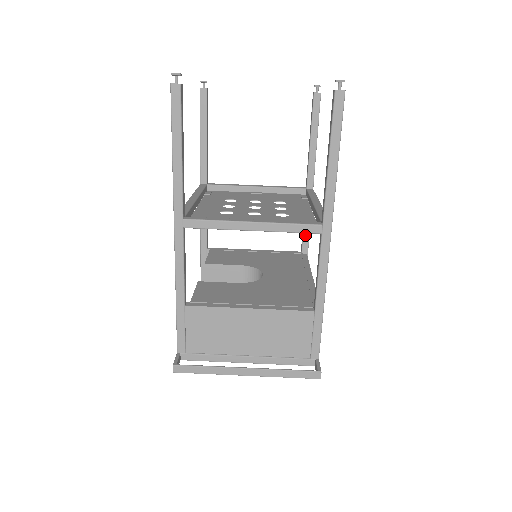
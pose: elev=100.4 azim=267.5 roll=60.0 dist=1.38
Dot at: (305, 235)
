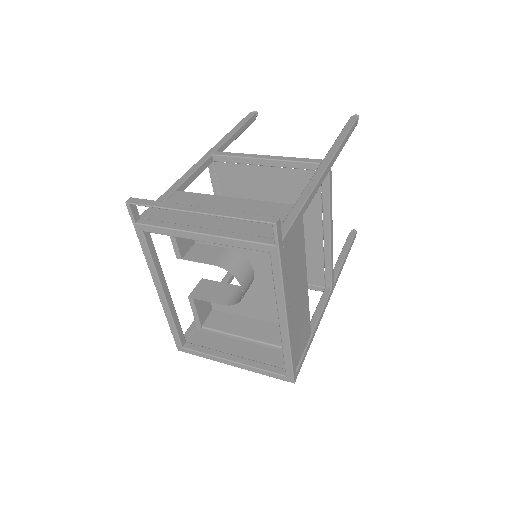
Dot at: (314, 318)
